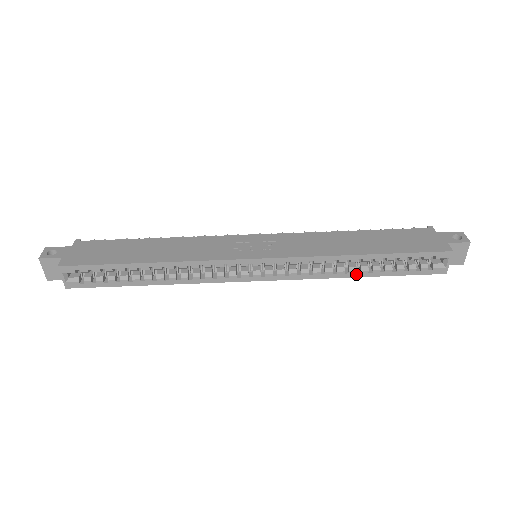
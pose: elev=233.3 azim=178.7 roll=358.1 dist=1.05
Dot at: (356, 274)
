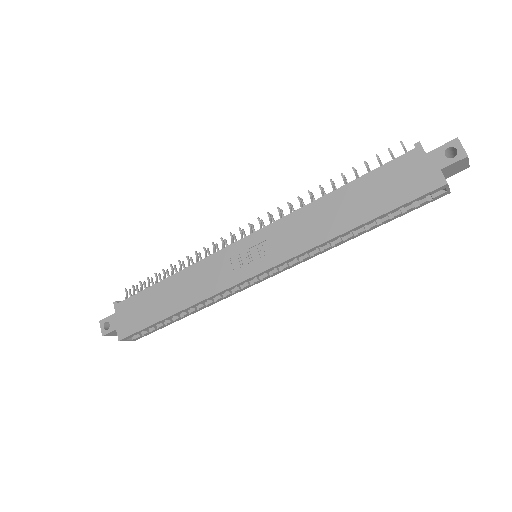
Dot at: (354, 236)
